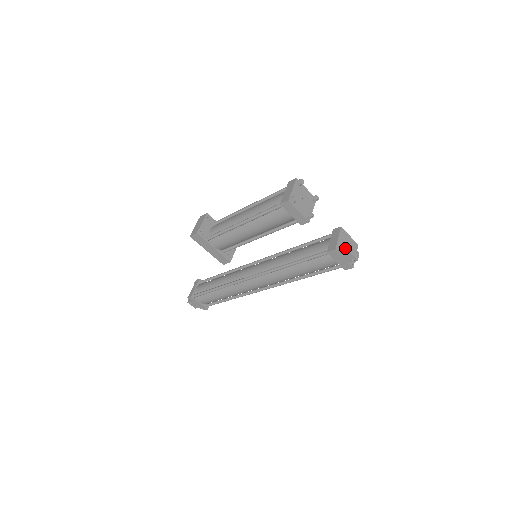
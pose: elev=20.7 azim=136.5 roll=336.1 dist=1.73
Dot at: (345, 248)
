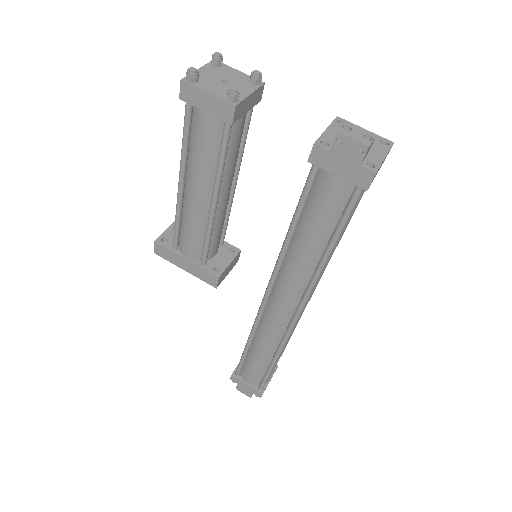
Dot at: occluded
